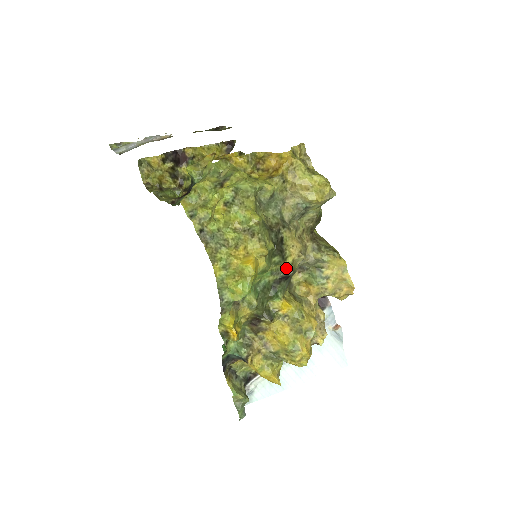
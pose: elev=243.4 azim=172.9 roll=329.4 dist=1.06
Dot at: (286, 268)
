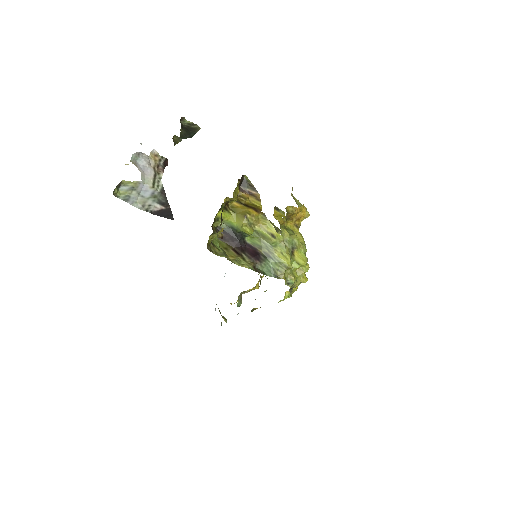
Dot at: occluded
